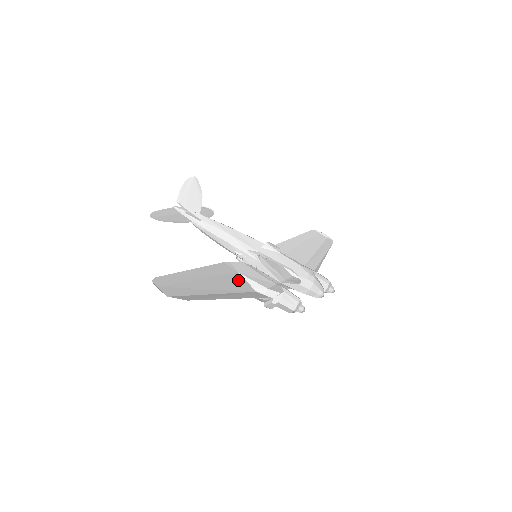
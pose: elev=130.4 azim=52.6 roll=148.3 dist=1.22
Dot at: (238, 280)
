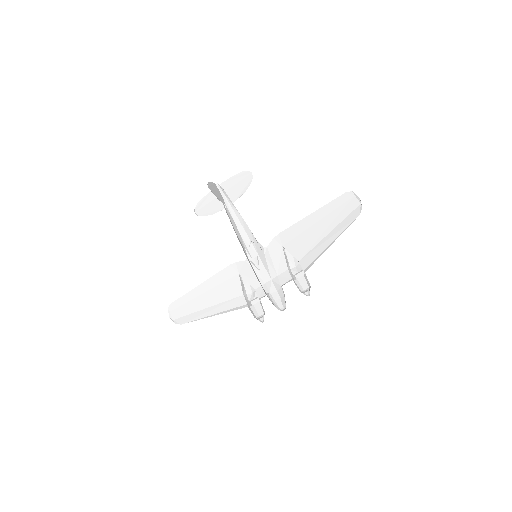
Dot at: (233, 285)
